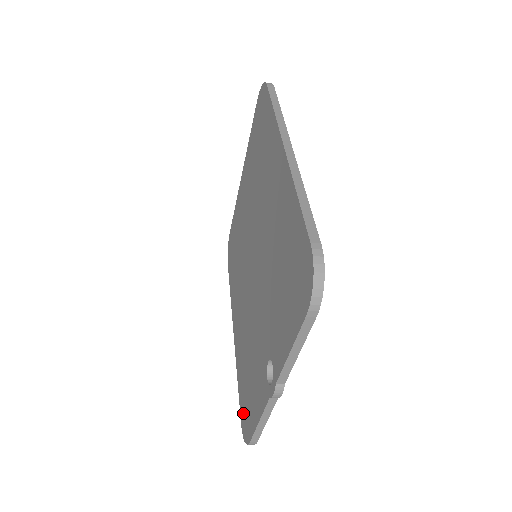
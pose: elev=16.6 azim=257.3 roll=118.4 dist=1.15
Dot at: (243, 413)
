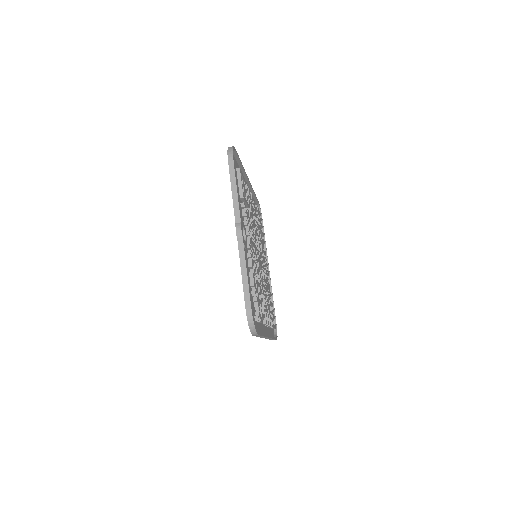
Dot at: occluded
